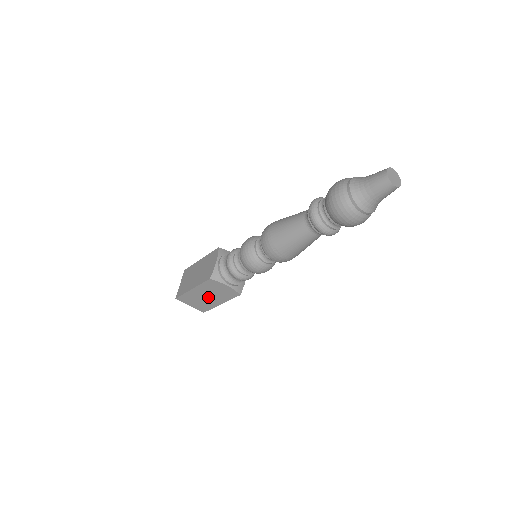
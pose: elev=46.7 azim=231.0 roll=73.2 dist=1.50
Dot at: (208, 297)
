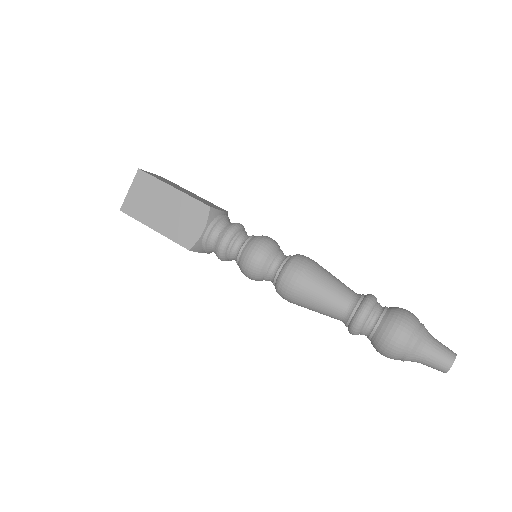
Dot at: occluded
